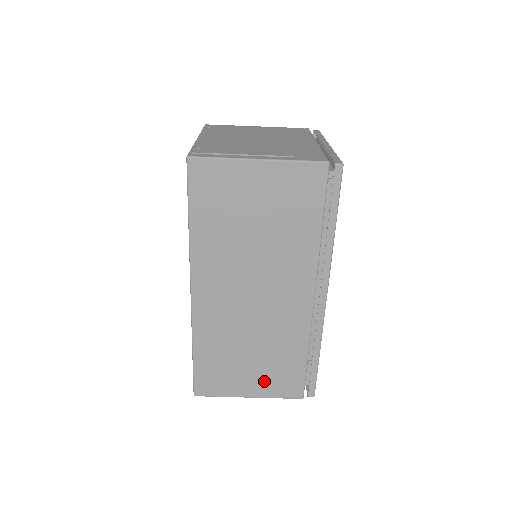
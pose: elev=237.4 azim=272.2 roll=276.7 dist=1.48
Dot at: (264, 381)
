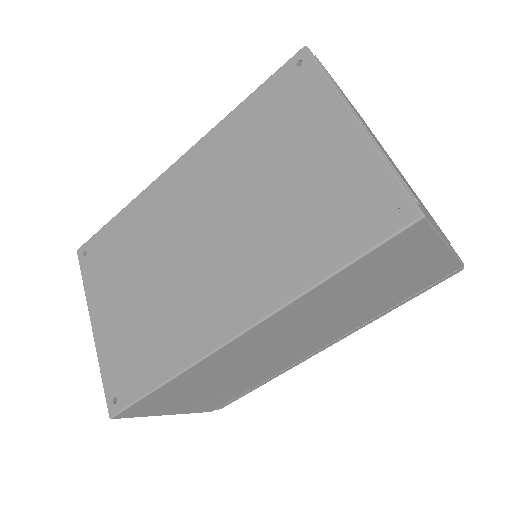
Dot at: (199, 403)
